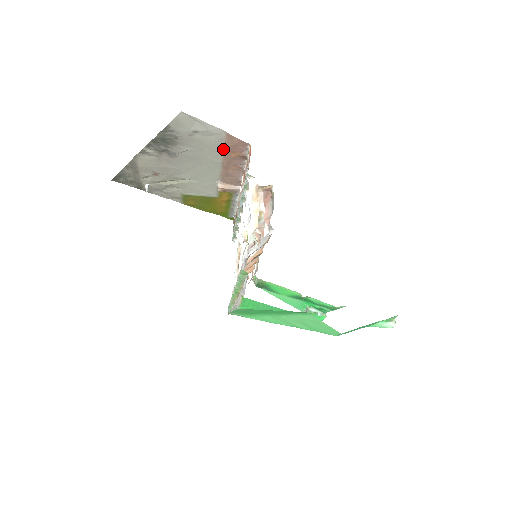
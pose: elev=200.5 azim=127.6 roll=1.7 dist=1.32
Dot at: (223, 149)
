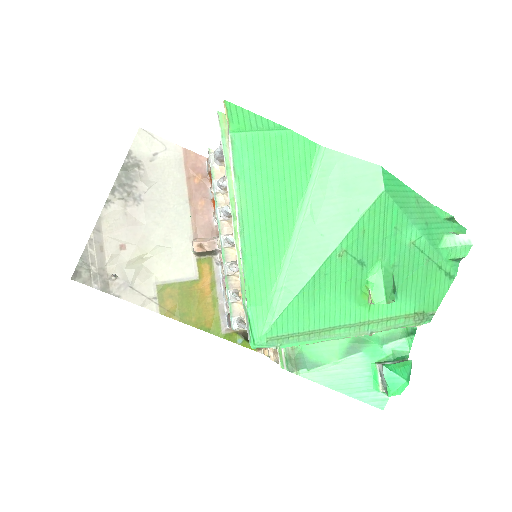
Dot at: (185, 177)
